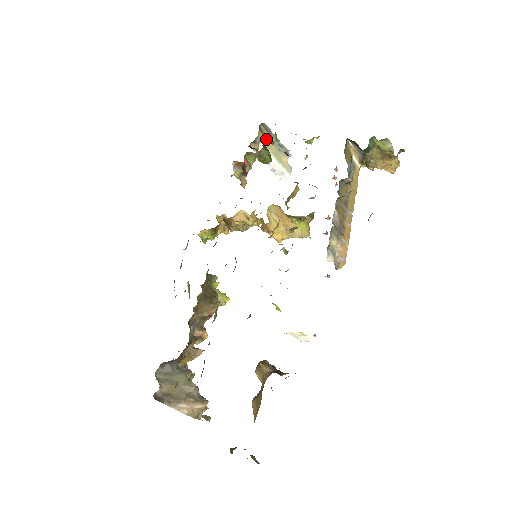
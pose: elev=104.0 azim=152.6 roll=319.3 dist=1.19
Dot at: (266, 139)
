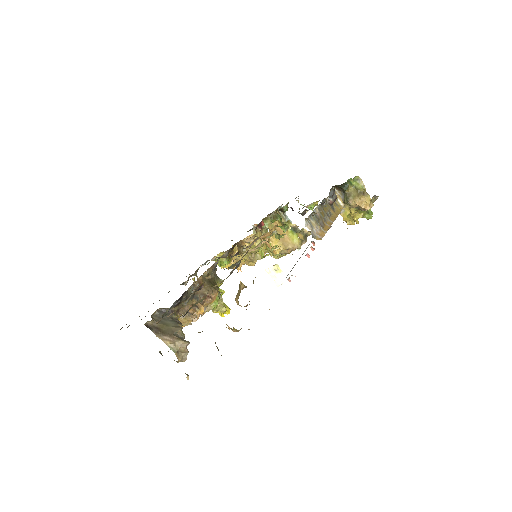
Dot at: occluded
